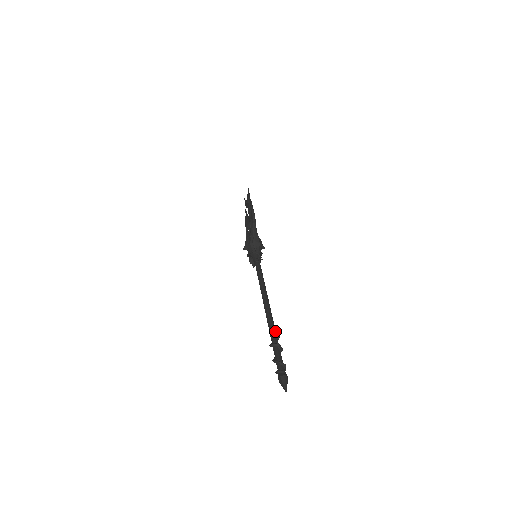
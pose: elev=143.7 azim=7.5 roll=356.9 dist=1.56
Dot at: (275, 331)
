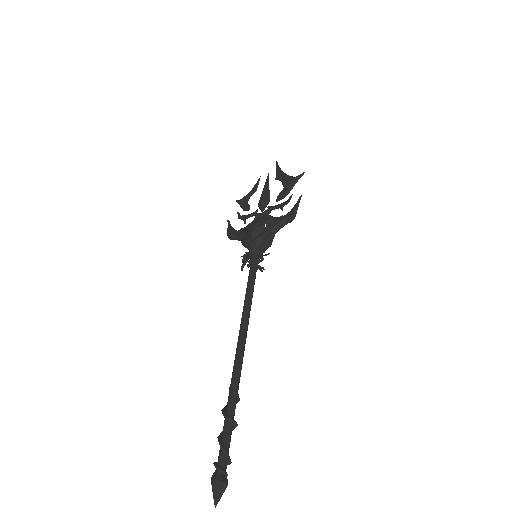
Dot at: (238, 397)
